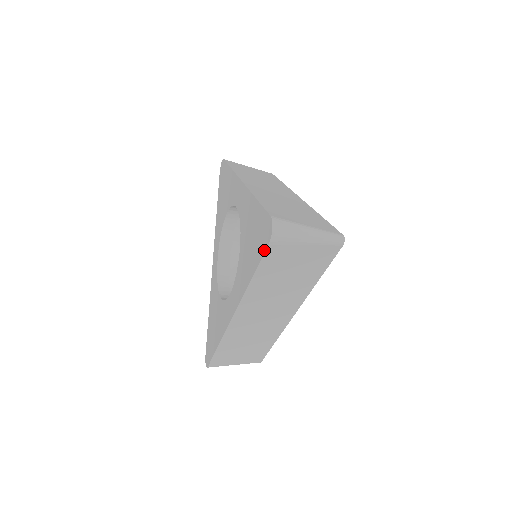
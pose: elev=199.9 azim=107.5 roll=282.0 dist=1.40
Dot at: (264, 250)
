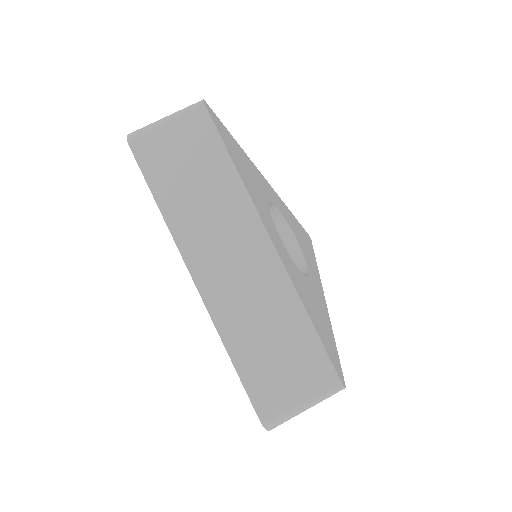
Dot at: (135, 158)
